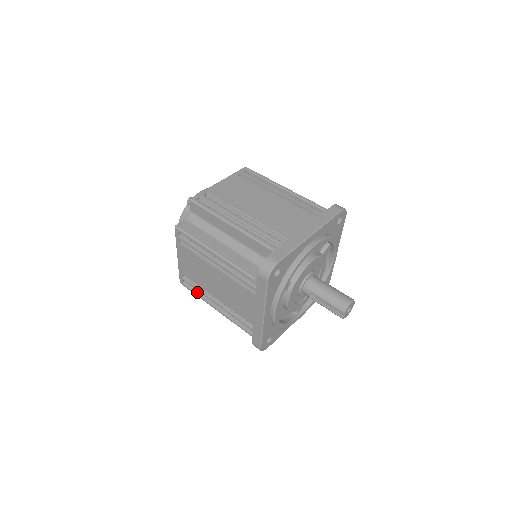
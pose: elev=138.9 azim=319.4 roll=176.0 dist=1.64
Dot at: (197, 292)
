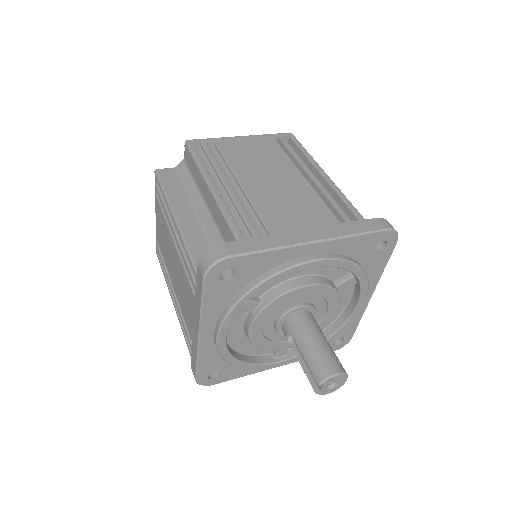
Dot at: occluded
